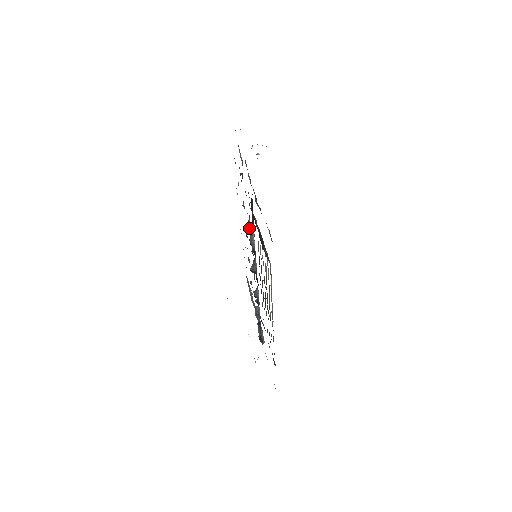
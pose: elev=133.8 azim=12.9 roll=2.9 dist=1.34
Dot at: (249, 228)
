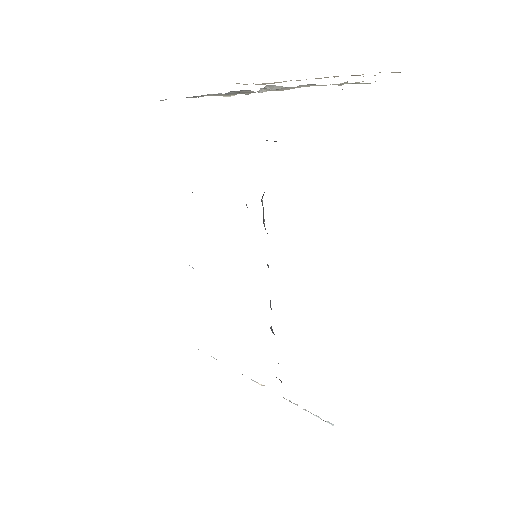
Dot at: occluded
